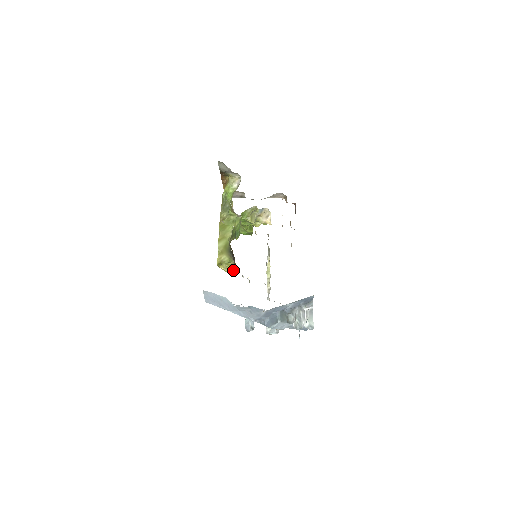
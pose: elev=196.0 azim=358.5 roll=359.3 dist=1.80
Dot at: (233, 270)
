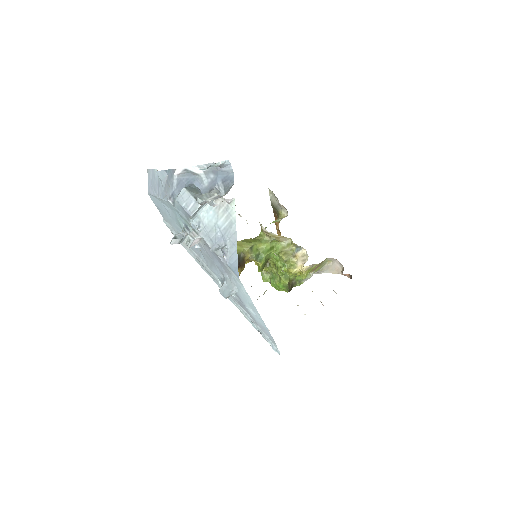
Dot at: occluded
